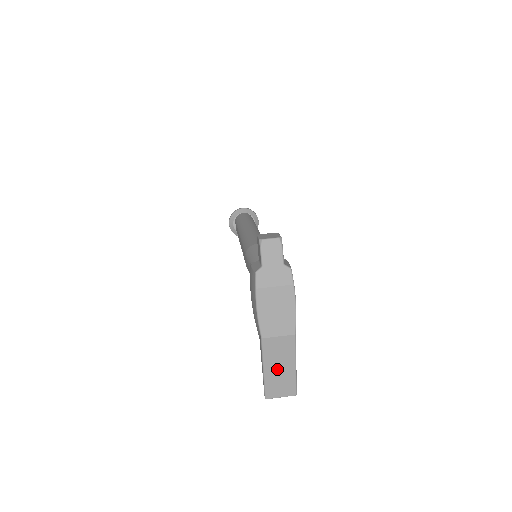
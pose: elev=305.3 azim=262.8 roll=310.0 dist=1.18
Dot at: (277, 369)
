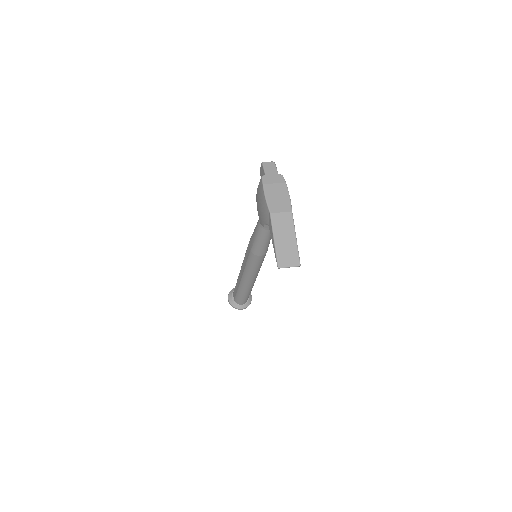
Dot at: (283, 240)
